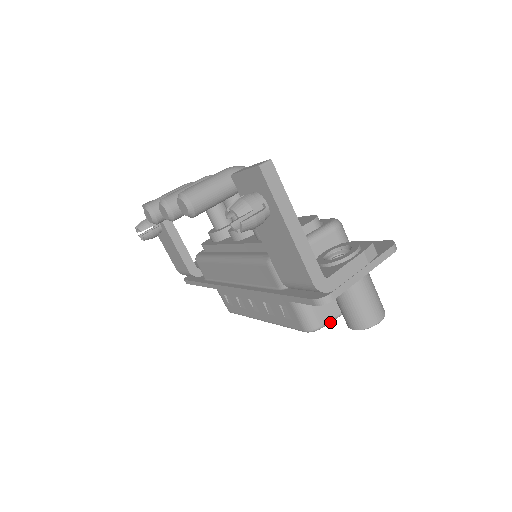
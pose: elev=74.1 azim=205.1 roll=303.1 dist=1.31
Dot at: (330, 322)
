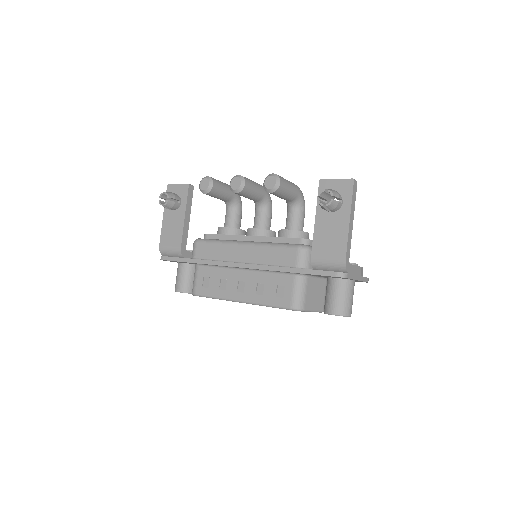
Dot at: (308, 311)
